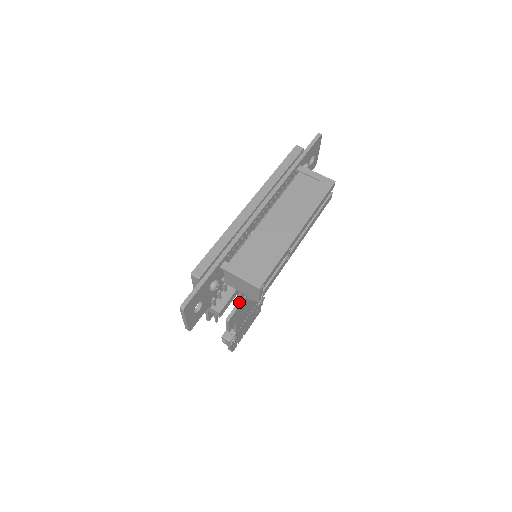
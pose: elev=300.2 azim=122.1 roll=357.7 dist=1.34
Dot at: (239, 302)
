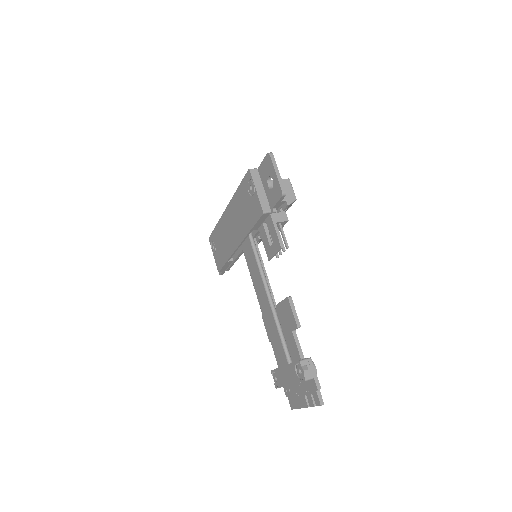
Dot at: (279, 303)
